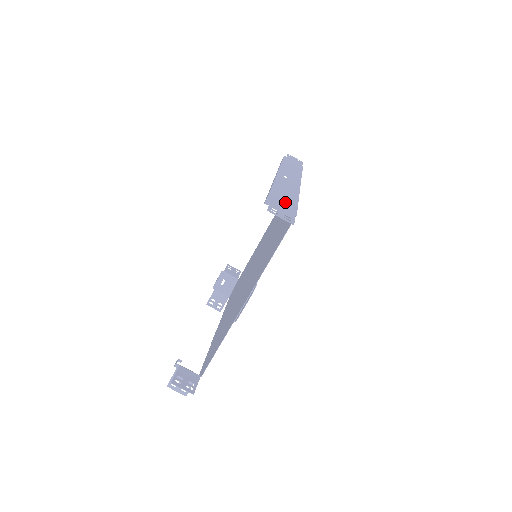
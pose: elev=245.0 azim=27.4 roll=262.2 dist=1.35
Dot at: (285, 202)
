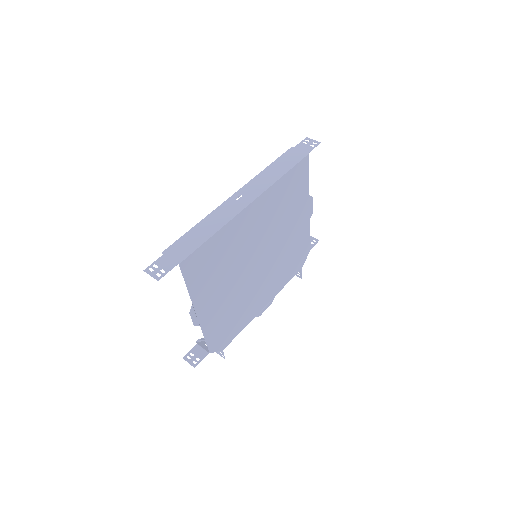
Dot at: (184, 248)
